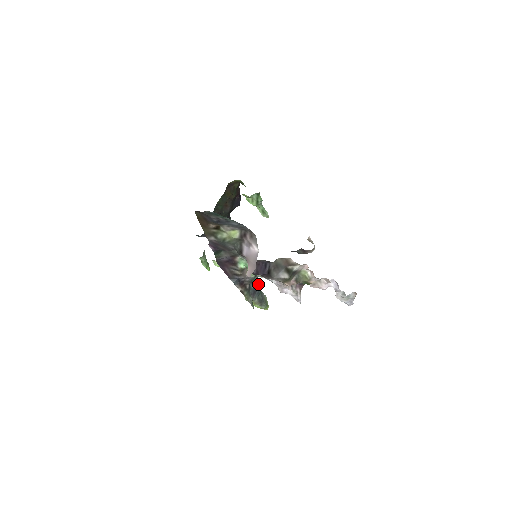
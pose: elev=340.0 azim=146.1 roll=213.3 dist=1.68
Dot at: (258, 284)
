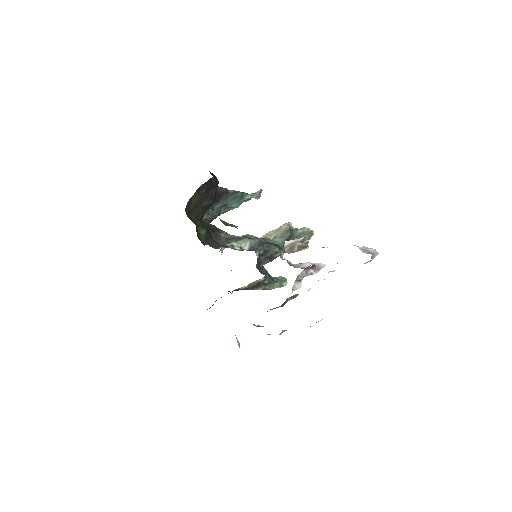
Dot at: (285, 240)
